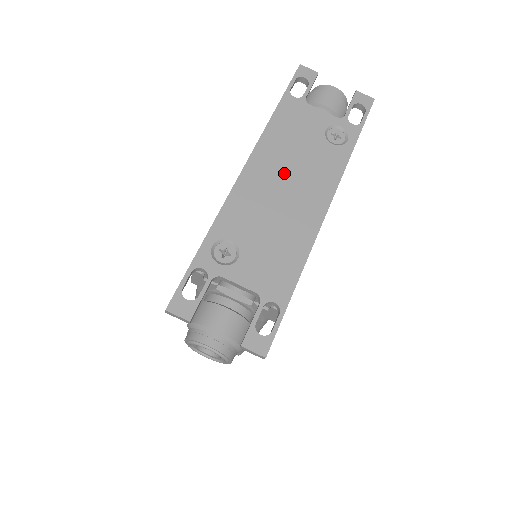
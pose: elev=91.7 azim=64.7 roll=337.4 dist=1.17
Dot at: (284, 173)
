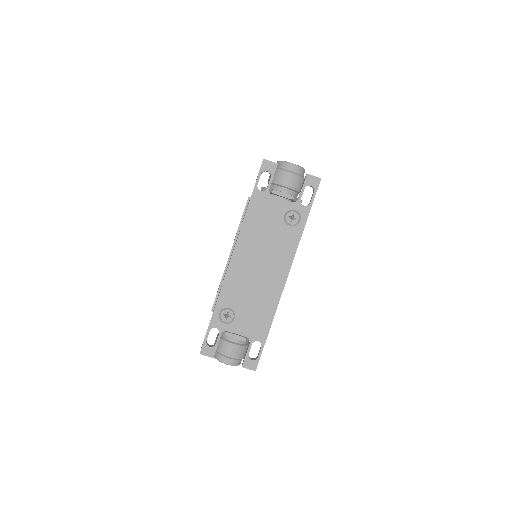
Dot at: (258, 256)
